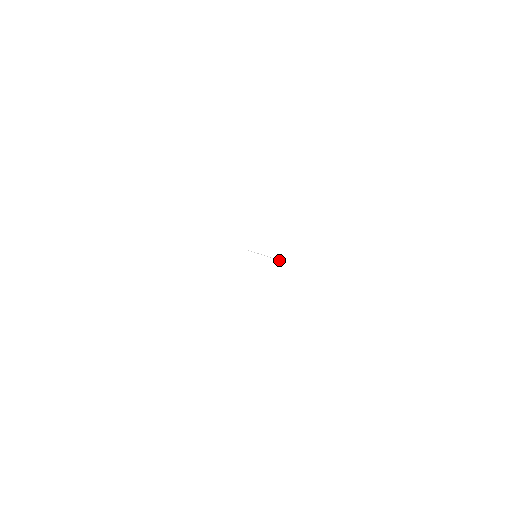
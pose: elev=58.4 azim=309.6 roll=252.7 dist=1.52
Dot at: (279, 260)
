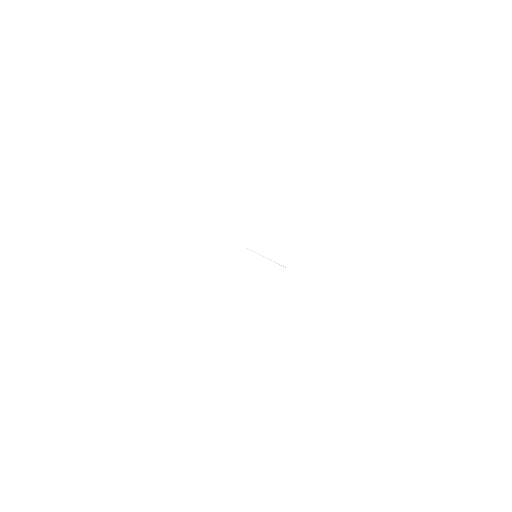
Dot at: occluded
